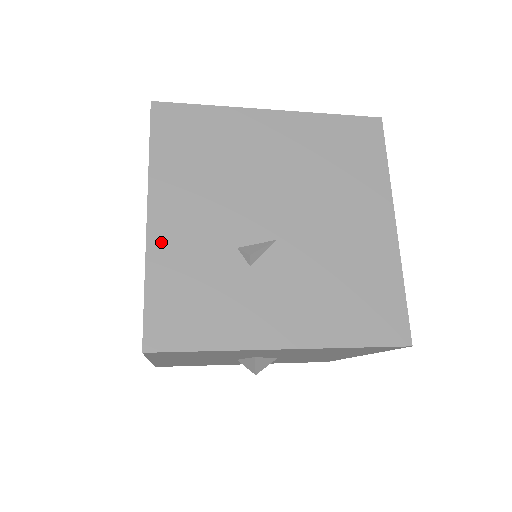
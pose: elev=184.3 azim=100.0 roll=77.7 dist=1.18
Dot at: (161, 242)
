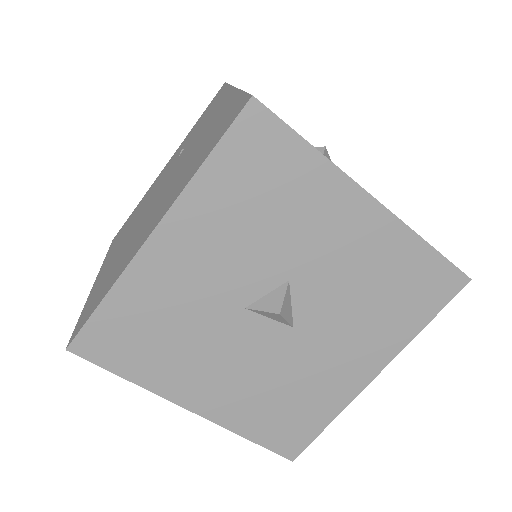
Dot at: occluded
